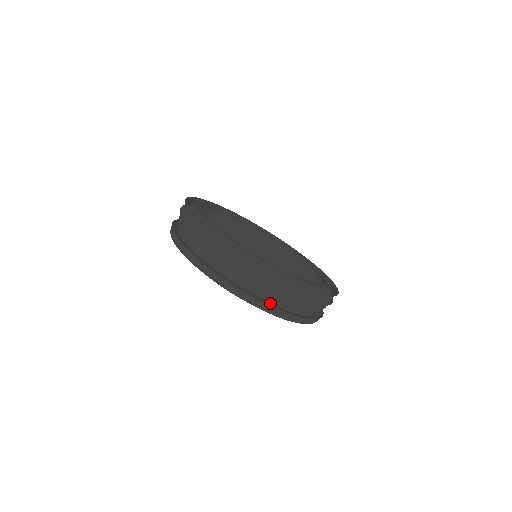
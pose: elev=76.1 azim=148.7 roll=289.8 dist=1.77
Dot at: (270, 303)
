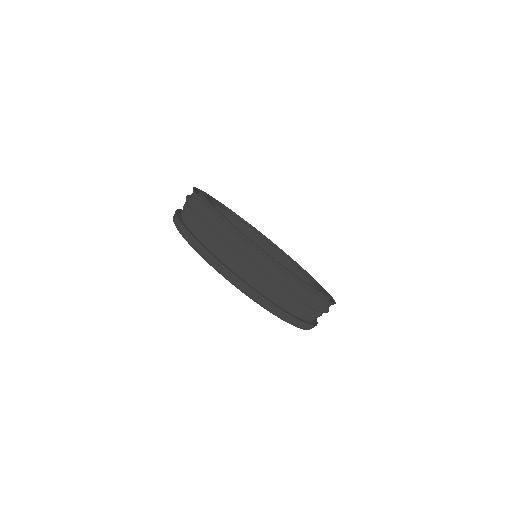
Dot at: (204, 245)
